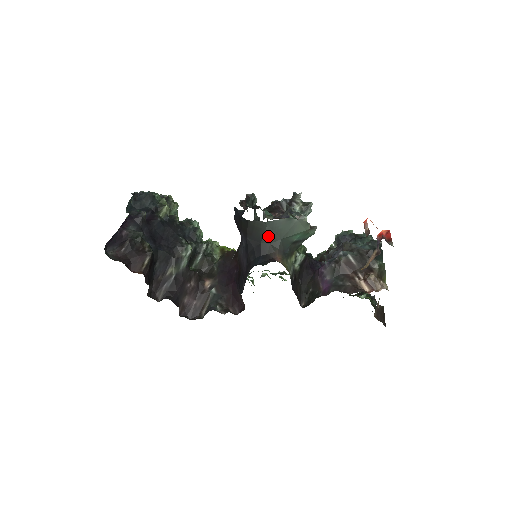
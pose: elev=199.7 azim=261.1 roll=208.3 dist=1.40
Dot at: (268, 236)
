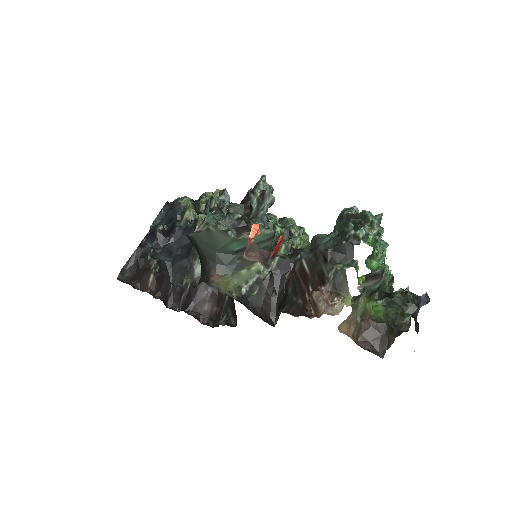
Dot at: (202, 251)
